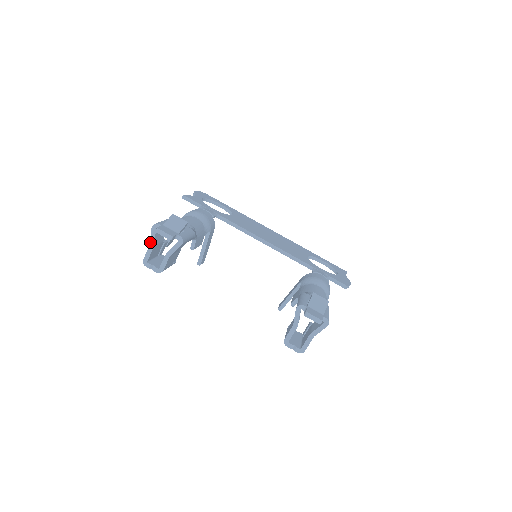
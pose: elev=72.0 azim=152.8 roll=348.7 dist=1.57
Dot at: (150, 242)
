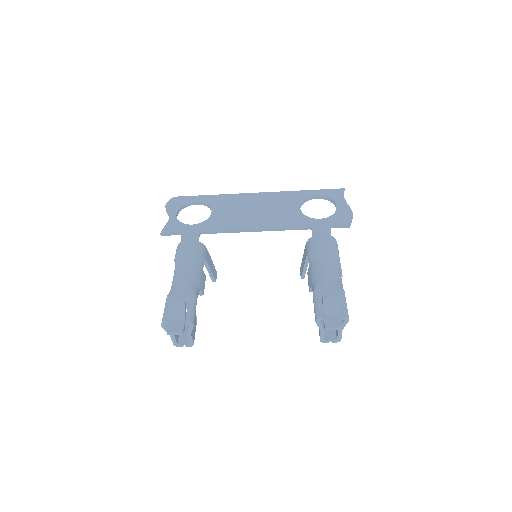
Dot at: occluded
